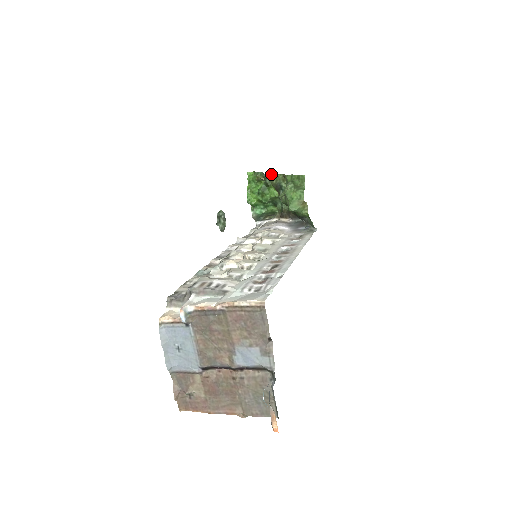
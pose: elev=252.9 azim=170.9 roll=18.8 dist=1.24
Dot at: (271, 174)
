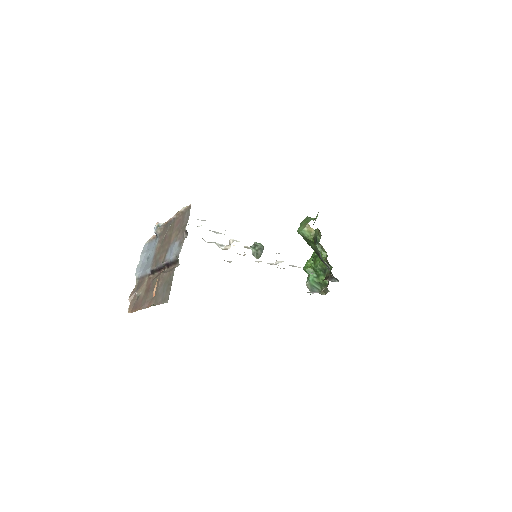
Dot at: occluded
